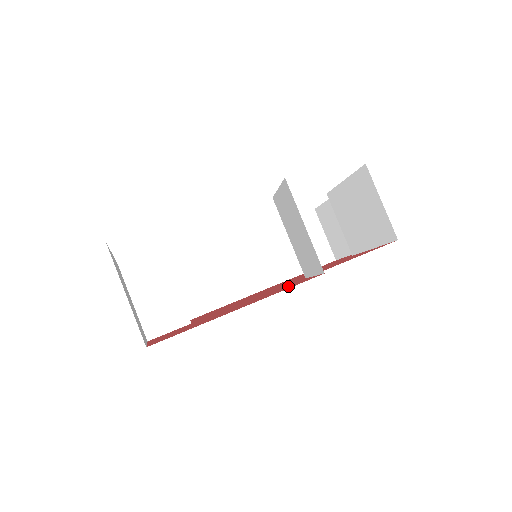
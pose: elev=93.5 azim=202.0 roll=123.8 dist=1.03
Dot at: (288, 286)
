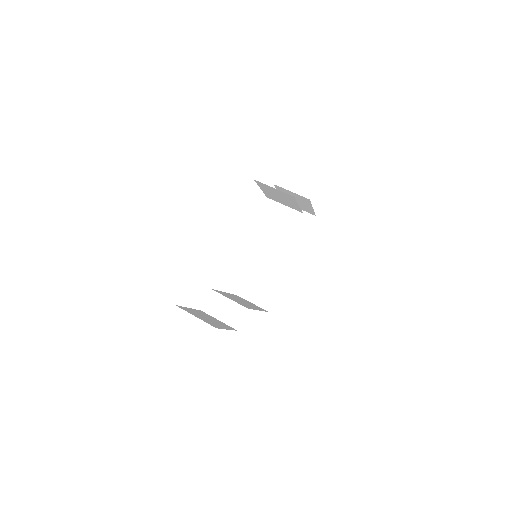
Dot at: occluded
